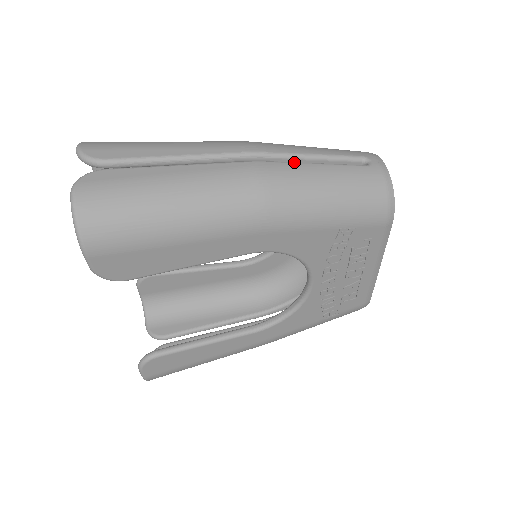
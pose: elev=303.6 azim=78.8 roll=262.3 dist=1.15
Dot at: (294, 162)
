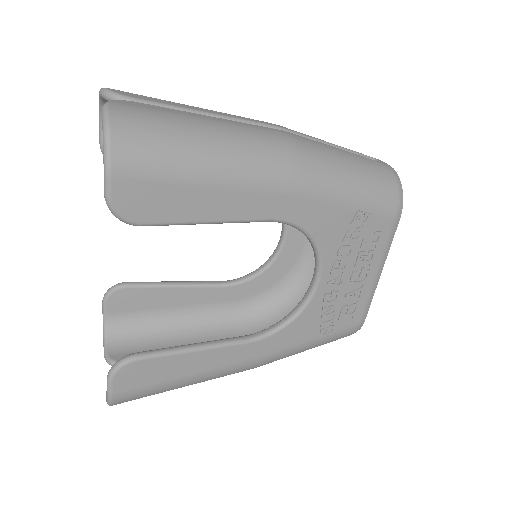
Dot at: (316, 141)
